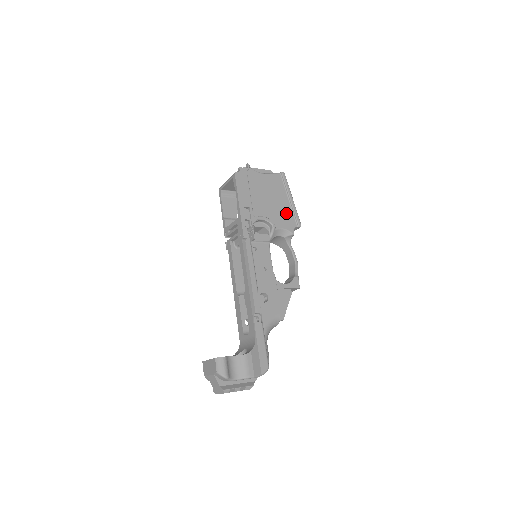
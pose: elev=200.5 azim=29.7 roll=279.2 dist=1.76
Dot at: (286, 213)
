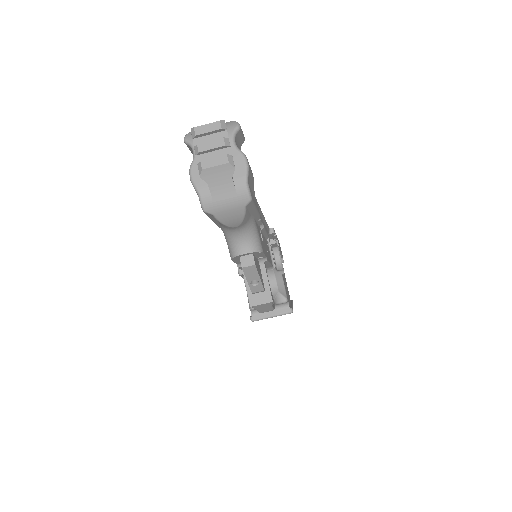
Dot at: occluded
